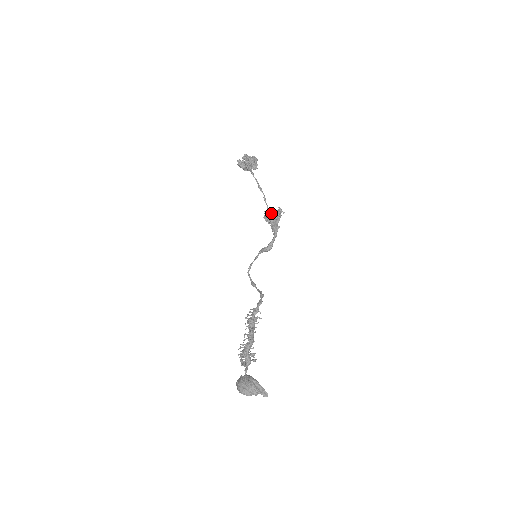
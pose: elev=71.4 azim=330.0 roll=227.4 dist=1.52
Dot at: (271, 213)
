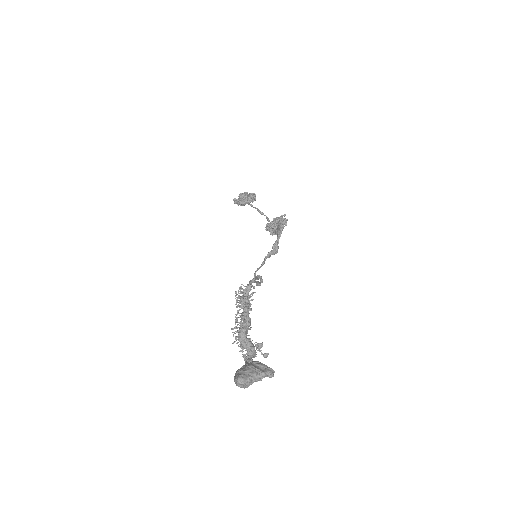
Dot at: occluded
